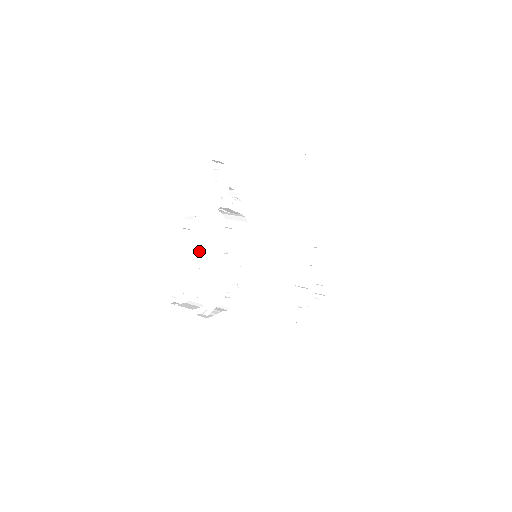
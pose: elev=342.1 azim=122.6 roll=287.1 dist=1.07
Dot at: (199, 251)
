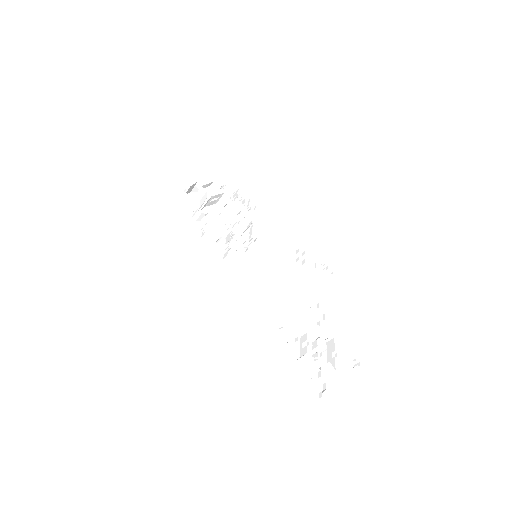
Dot at: (217, 222)
